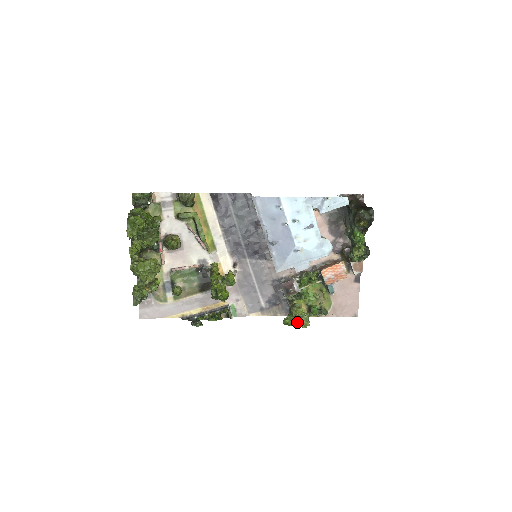
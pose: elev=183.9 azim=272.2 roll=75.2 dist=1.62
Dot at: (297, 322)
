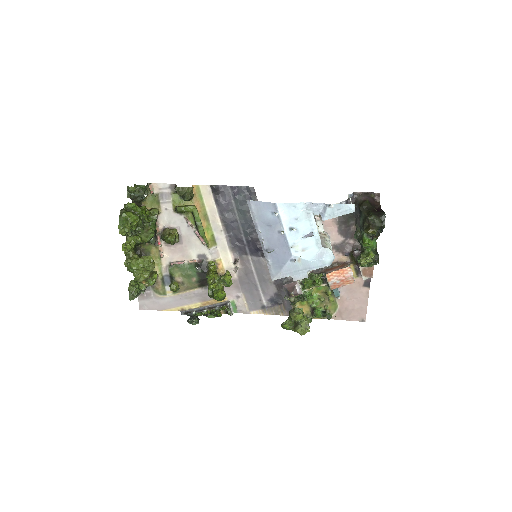
Dot at: (295, 328)
